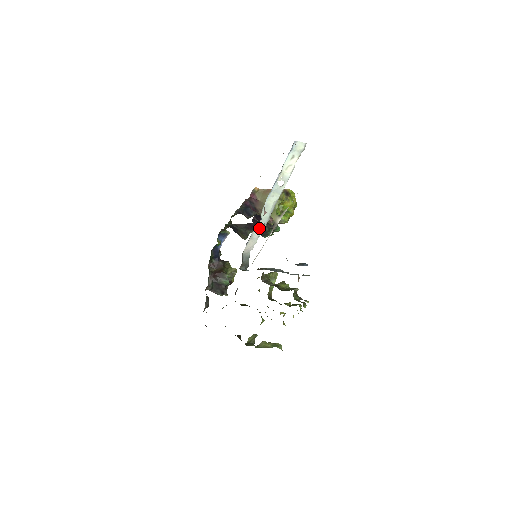
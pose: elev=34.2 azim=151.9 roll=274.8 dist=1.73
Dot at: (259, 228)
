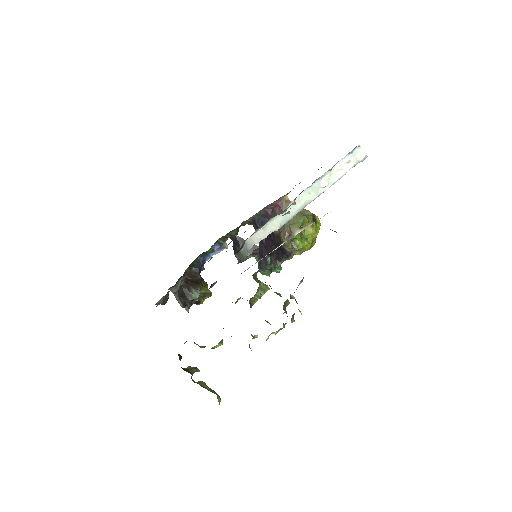
Dot at: (277, 221)
